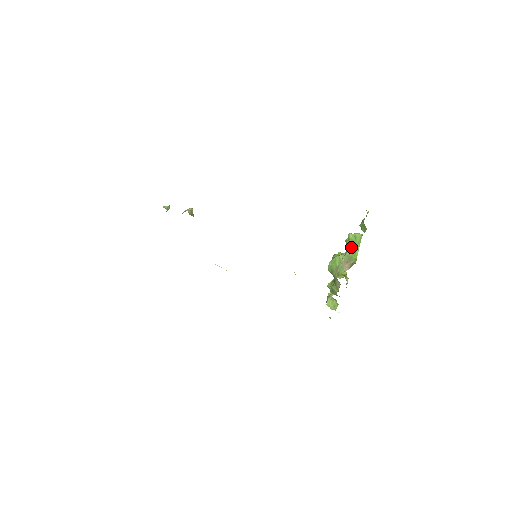
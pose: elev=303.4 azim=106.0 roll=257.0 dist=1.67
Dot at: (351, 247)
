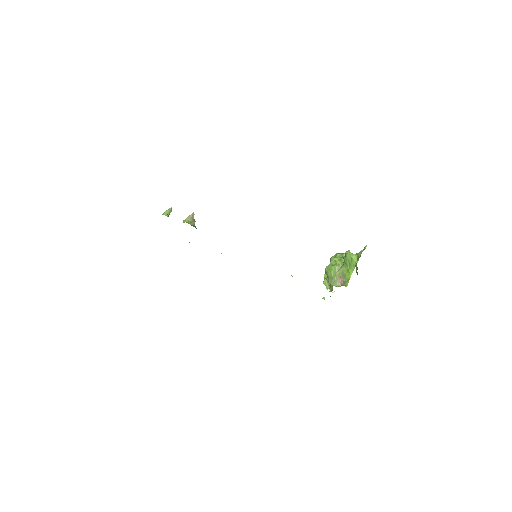
Dot at: (347, 266)
